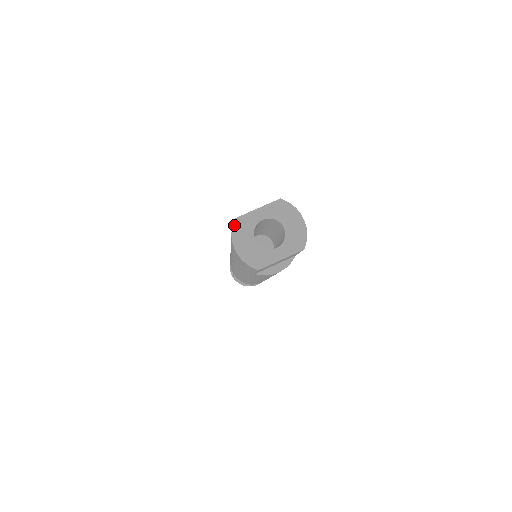
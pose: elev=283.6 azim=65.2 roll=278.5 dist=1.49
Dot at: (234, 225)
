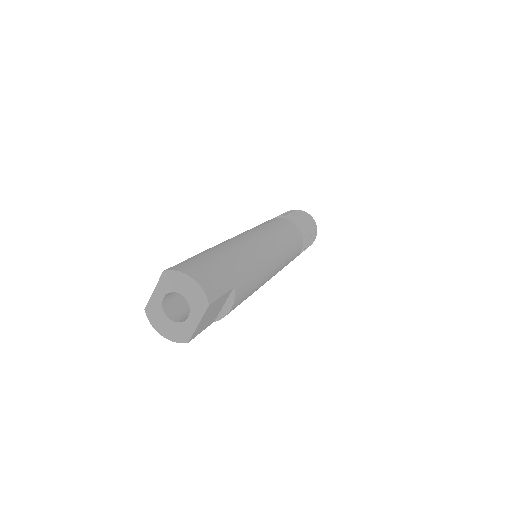
Dot at: (148, 315)
